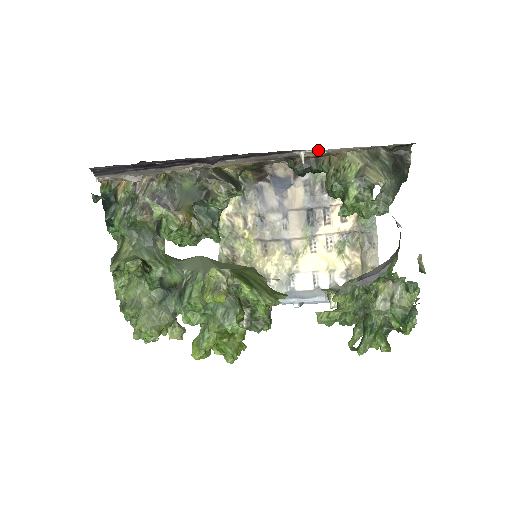
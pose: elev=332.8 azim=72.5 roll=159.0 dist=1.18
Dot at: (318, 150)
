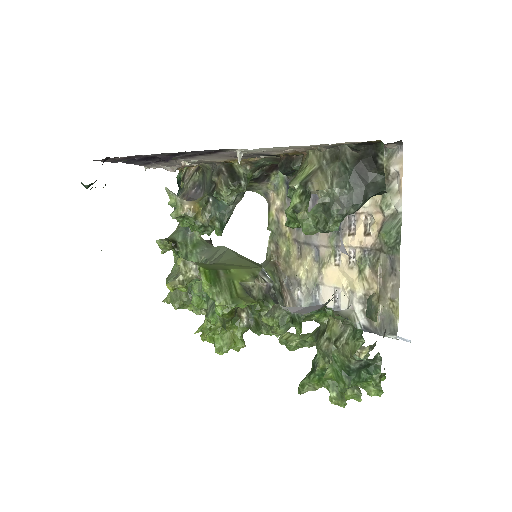
Dot at: occluded
